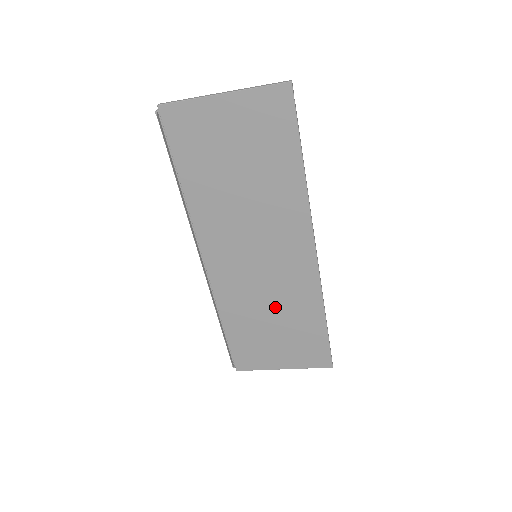
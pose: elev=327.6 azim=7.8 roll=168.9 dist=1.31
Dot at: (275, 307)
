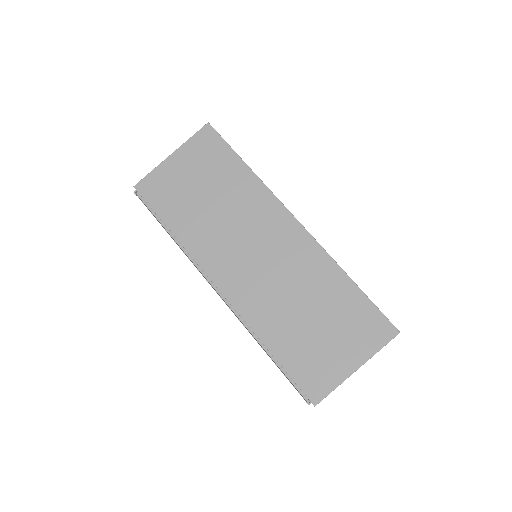
Dot at: (301, 296)
